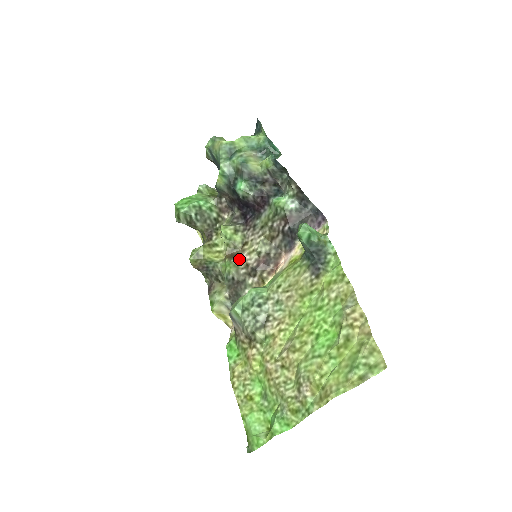
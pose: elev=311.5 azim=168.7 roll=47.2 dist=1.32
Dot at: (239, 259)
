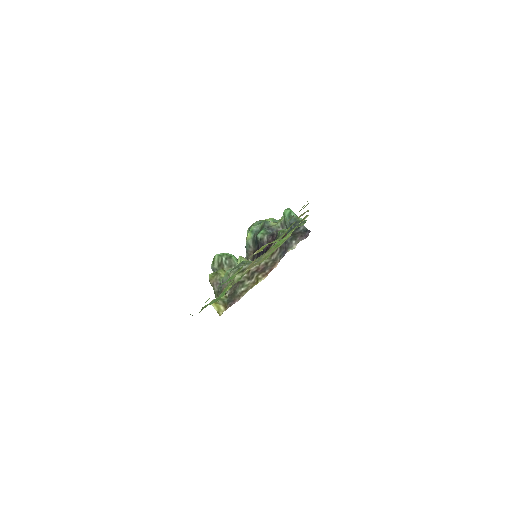
Dot at: occluded
